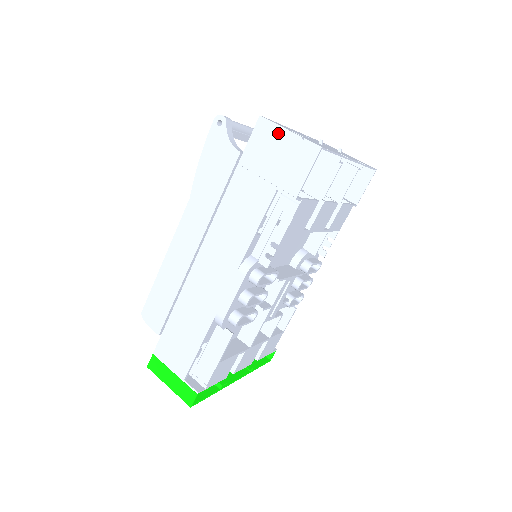
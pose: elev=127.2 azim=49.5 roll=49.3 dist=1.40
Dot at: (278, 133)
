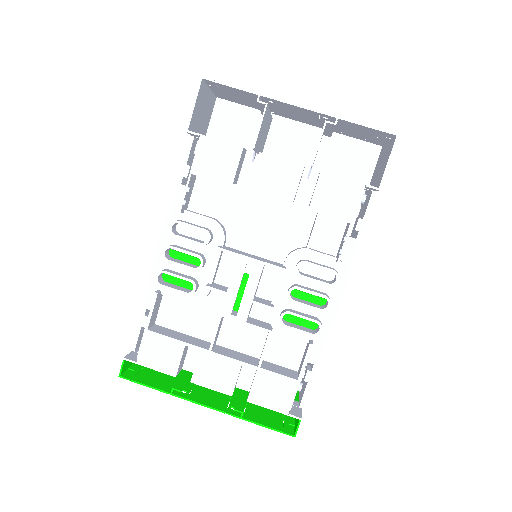
Dot at: (209, 96)
